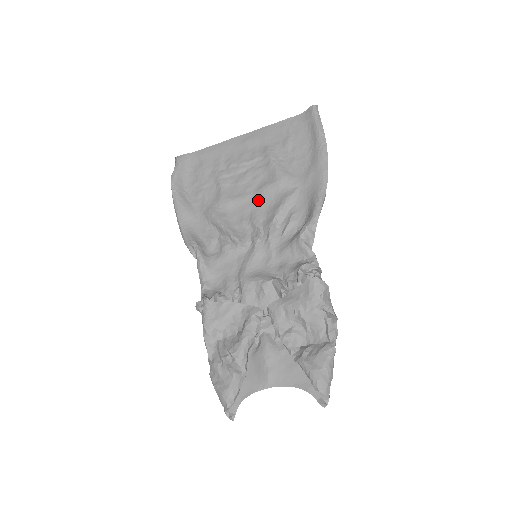
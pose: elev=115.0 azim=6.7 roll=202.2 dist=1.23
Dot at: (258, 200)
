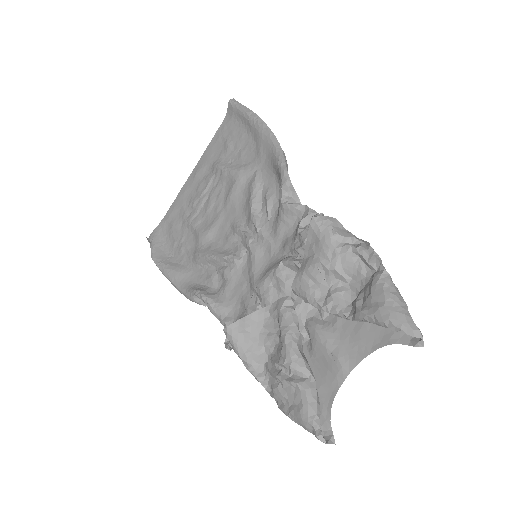
Dot at: (231, 210)
